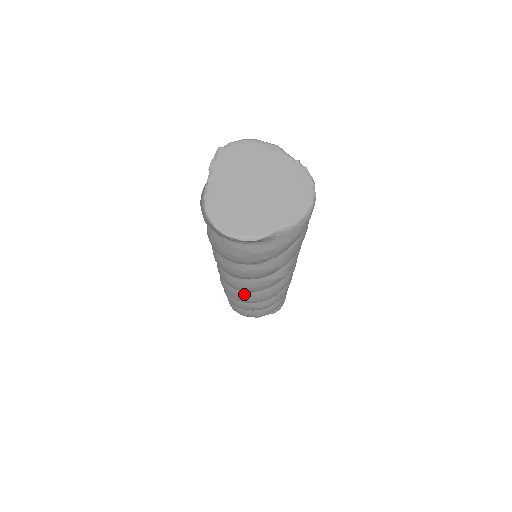
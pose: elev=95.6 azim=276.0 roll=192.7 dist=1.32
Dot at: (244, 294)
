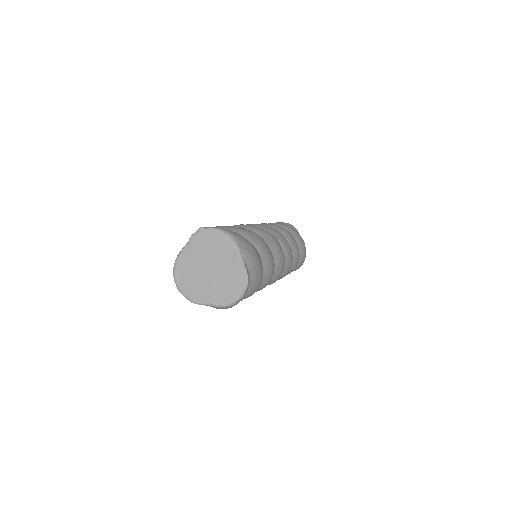
Dot at: occluded
